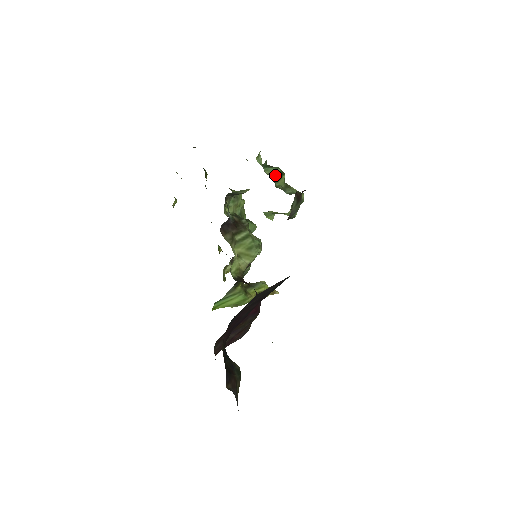
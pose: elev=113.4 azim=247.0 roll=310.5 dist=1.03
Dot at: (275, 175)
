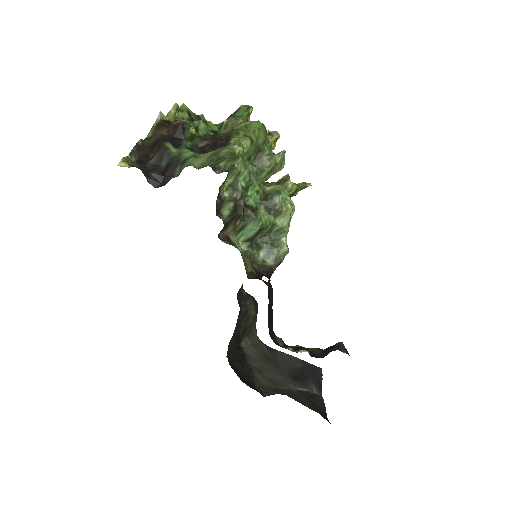
Dot at: (252, 237)
